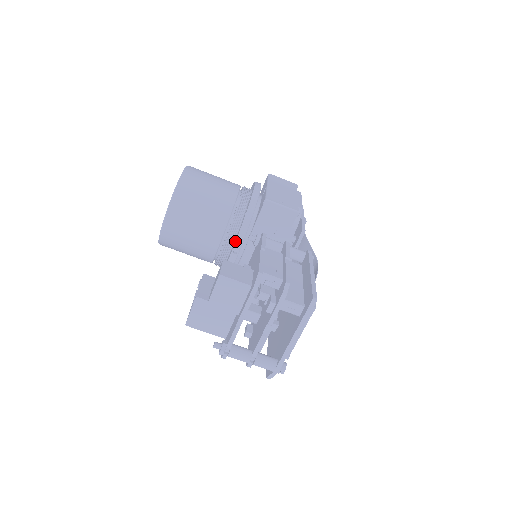
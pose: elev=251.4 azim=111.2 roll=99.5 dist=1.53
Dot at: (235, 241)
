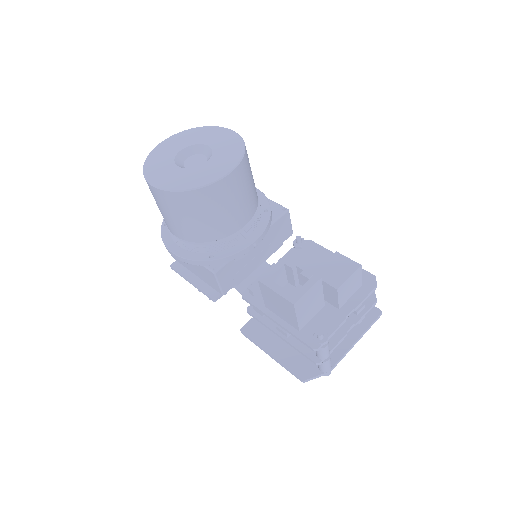
Dot at: (261, 233)
